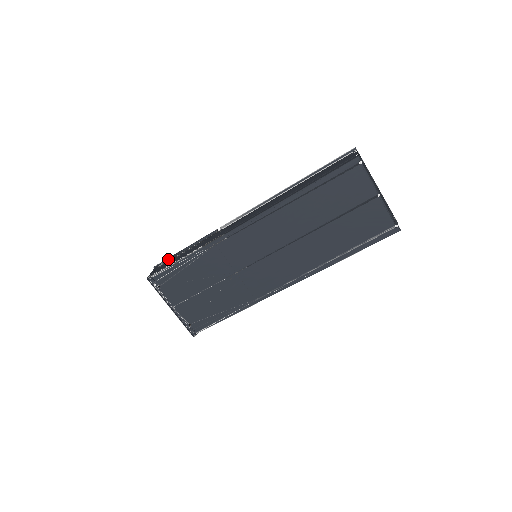
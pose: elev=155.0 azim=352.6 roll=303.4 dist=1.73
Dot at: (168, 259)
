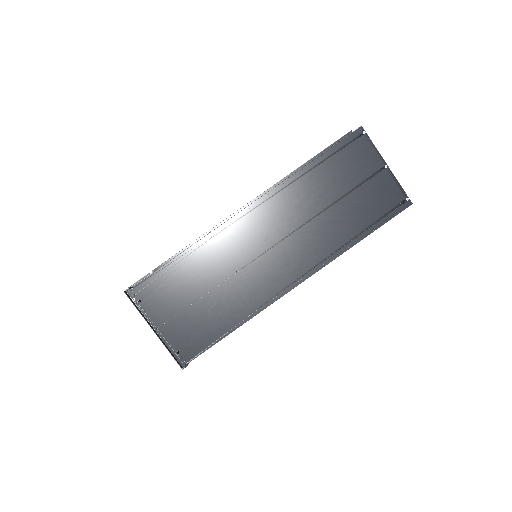
Dot at: (147, 275)
